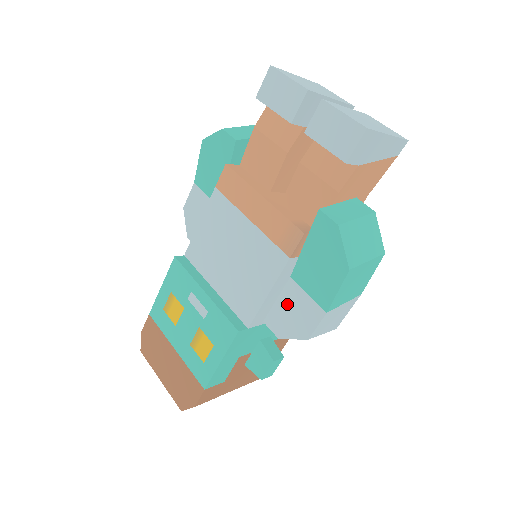
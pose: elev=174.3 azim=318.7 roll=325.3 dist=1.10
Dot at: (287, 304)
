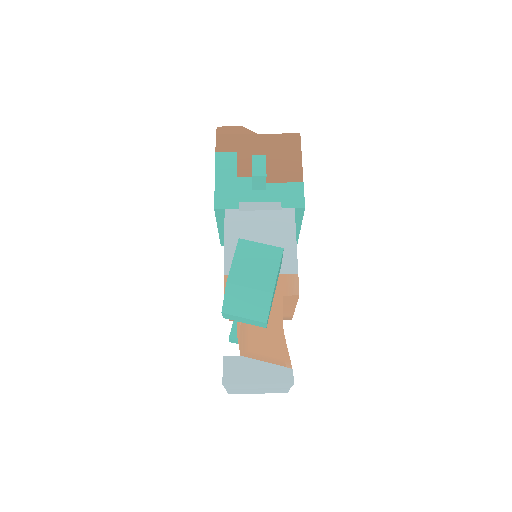
Dot at: occluded
